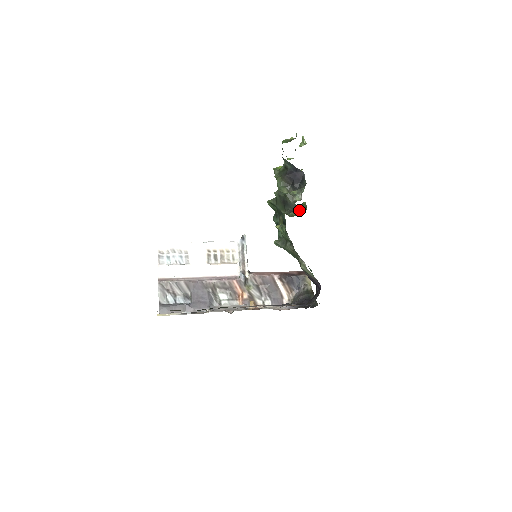
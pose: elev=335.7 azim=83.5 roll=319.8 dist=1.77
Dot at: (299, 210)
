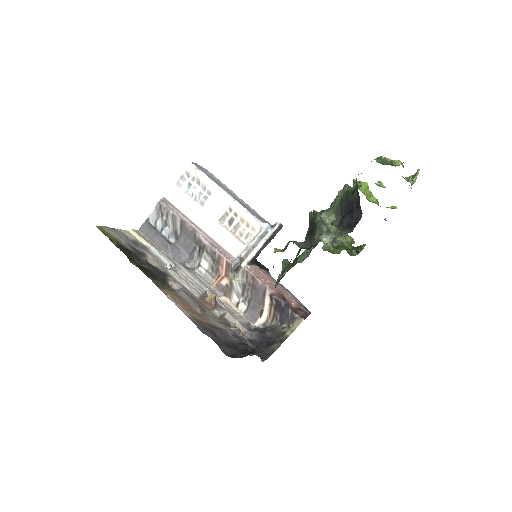
Dot at: (342, 249)
